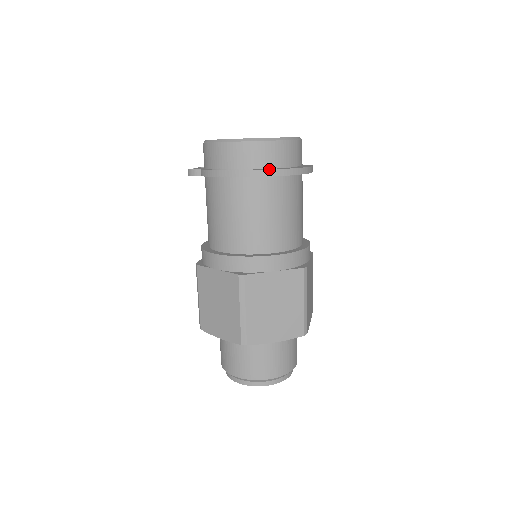
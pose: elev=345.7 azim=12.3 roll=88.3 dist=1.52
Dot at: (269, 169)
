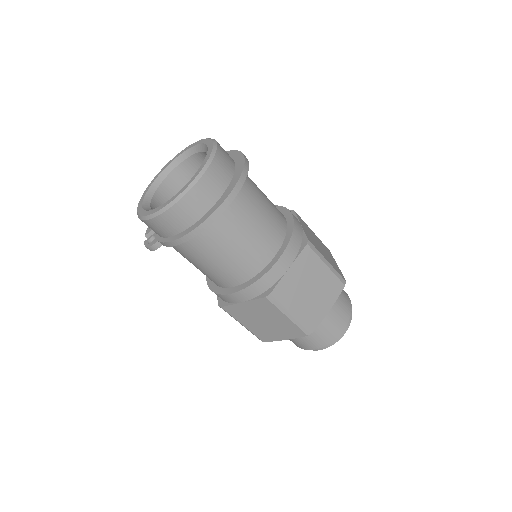
Dot at: (220, 204)
